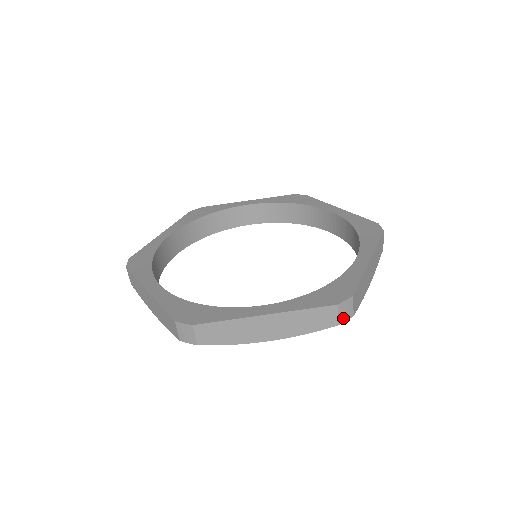
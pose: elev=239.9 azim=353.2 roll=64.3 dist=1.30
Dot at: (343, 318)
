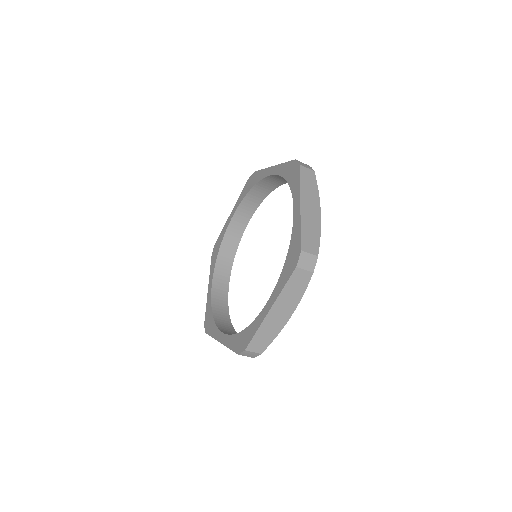
Dot at: (253, 356)
